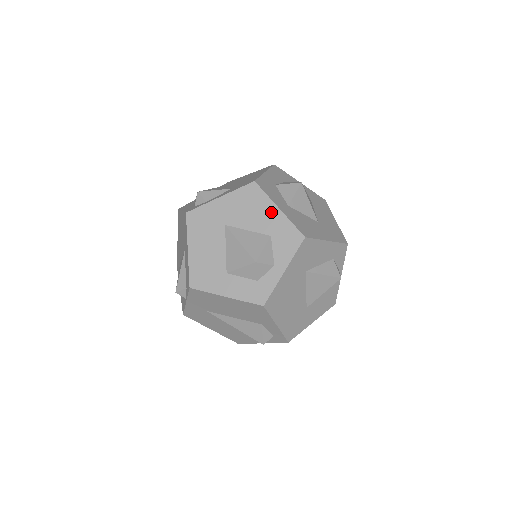
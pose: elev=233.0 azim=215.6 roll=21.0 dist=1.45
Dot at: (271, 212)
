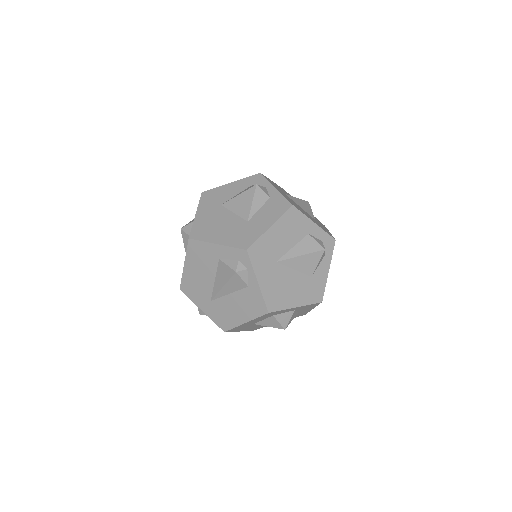
Dot at: occluded
